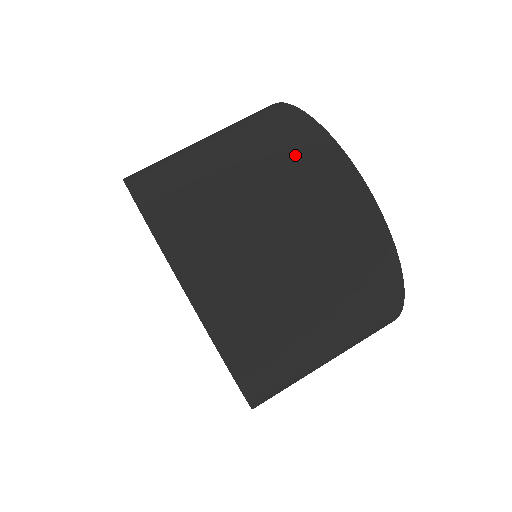
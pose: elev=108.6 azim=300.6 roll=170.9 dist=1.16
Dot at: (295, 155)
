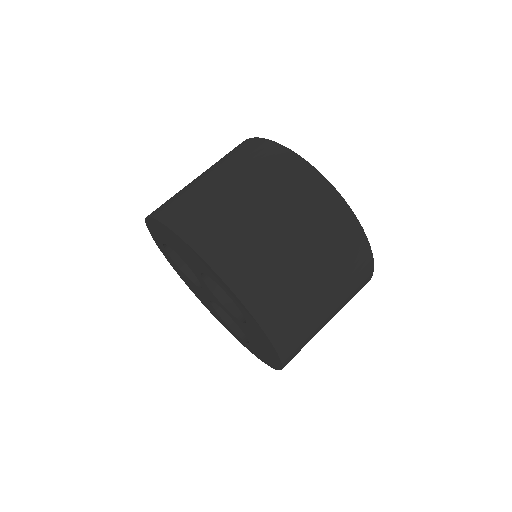
Dot at: (302, 195)
